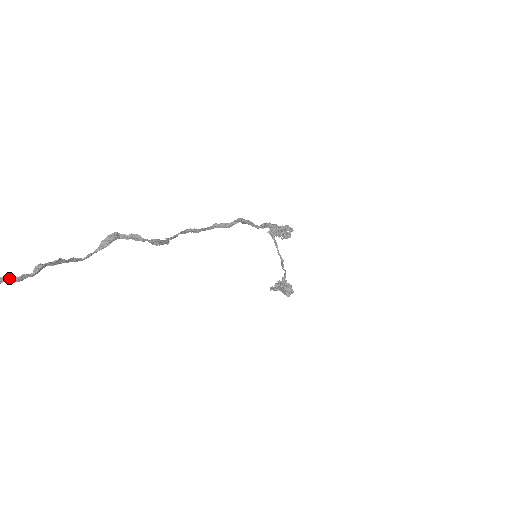
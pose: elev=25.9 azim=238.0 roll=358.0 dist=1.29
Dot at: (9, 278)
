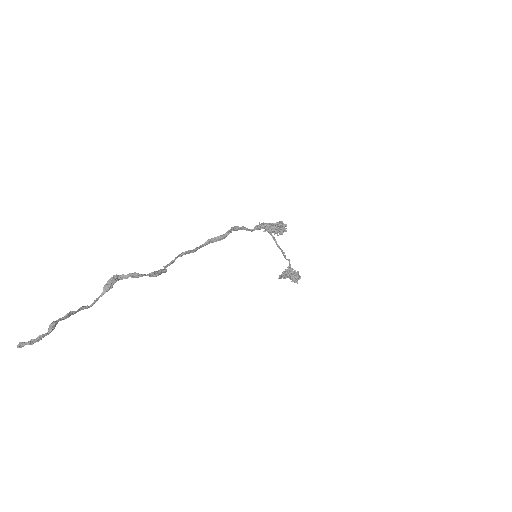
Dot at: (29, 341)
